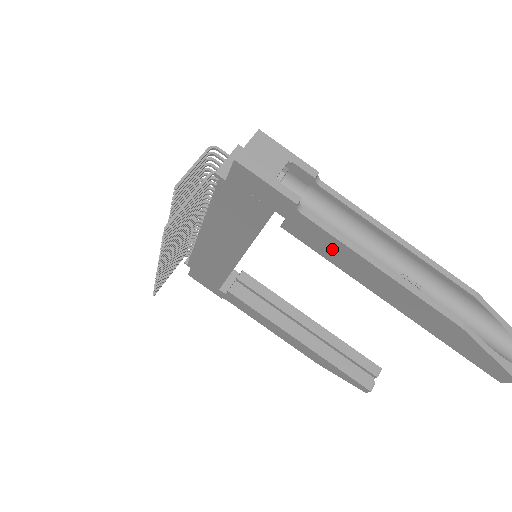
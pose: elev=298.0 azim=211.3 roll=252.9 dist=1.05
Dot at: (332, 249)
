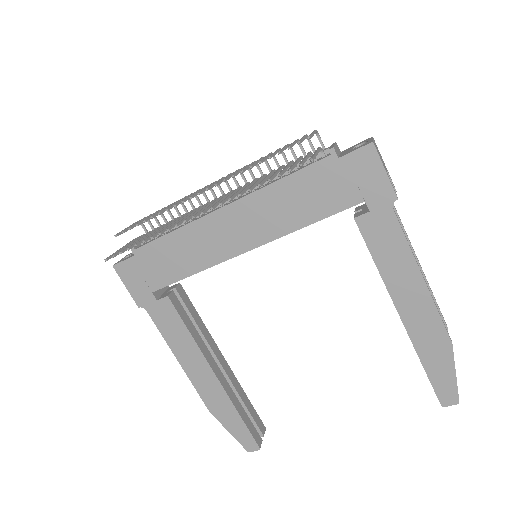
Dot at: (392, 250)
